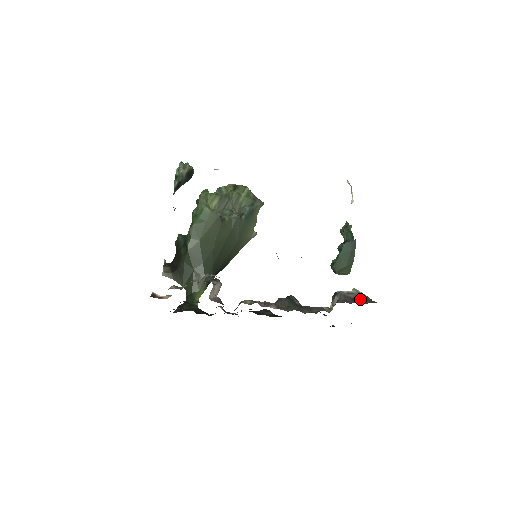
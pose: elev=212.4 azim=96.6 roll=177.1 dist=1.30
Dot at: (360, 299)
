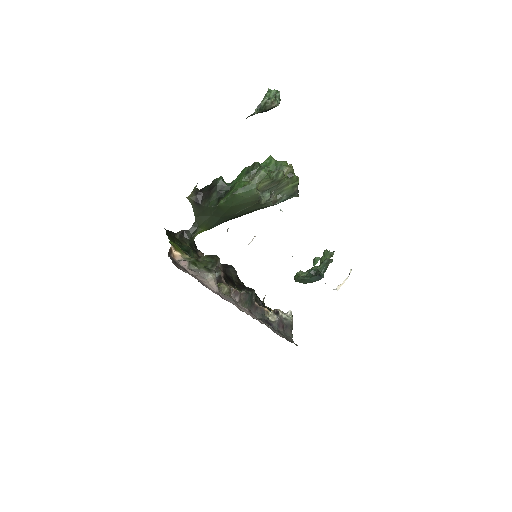
Dot at: (287, 327)
